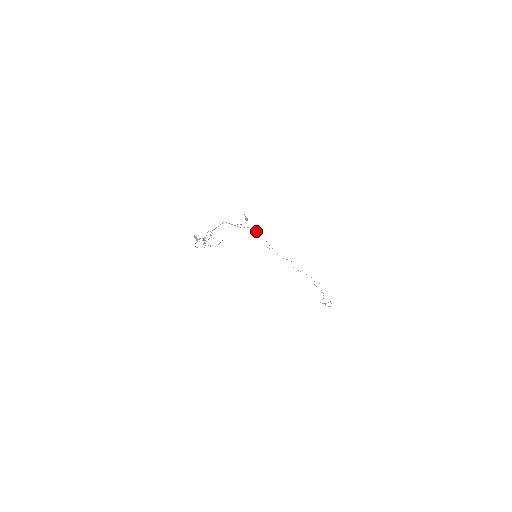
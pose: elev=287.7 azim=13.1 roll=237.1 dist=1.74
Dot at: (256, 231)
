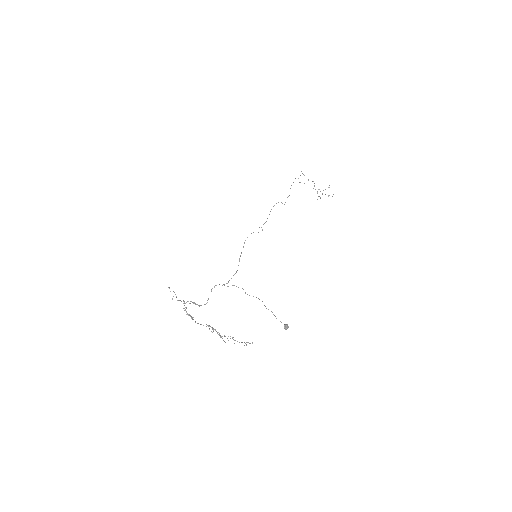
Dot at: (245, 240)
